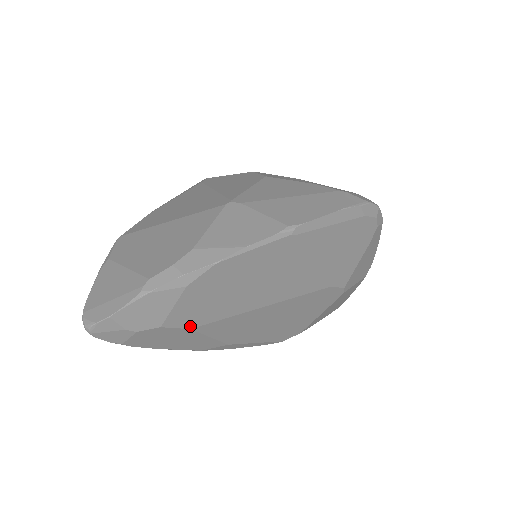
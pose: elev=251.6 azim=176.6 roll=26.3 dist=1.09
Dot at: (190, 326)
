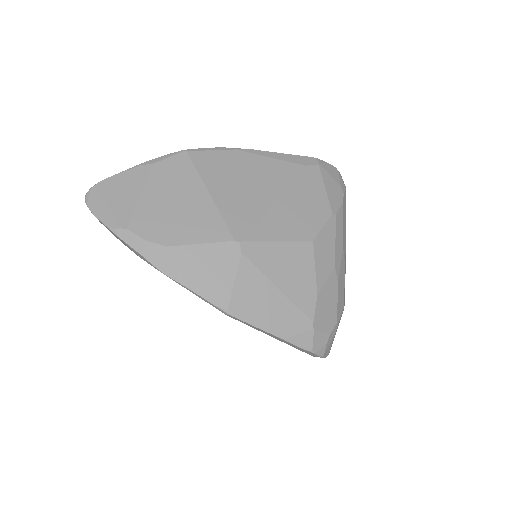
Dot at: occluded
